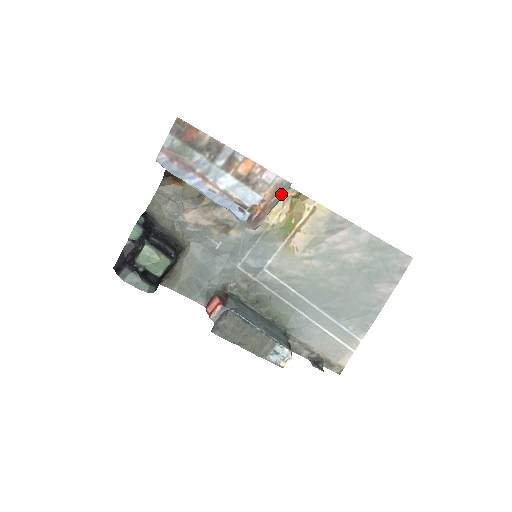
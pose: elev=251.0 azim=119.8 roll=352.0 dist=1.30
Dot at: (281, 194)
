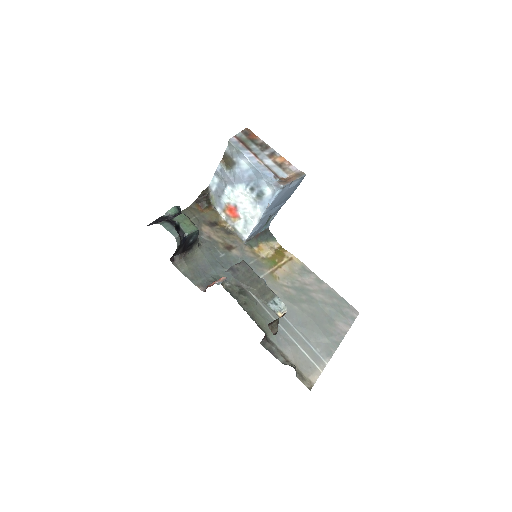
Dot at: (300, 176)
